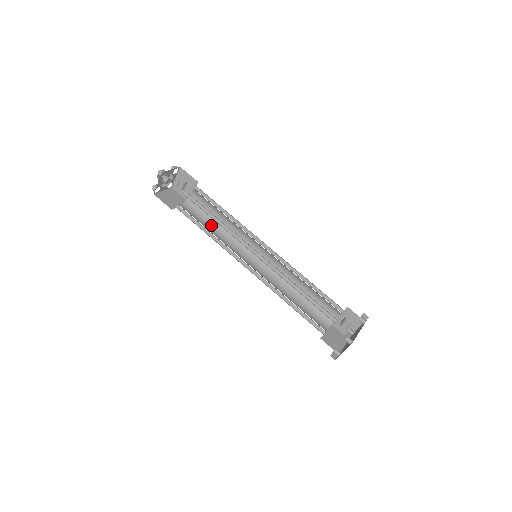
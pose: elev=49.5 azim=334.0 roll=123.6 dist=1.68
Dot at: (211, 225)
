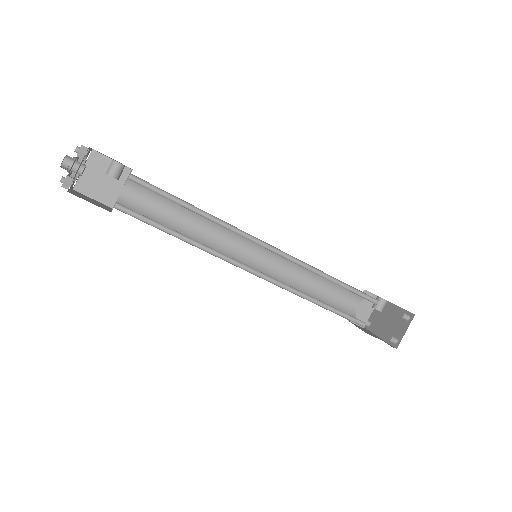
Dot at: occluded
